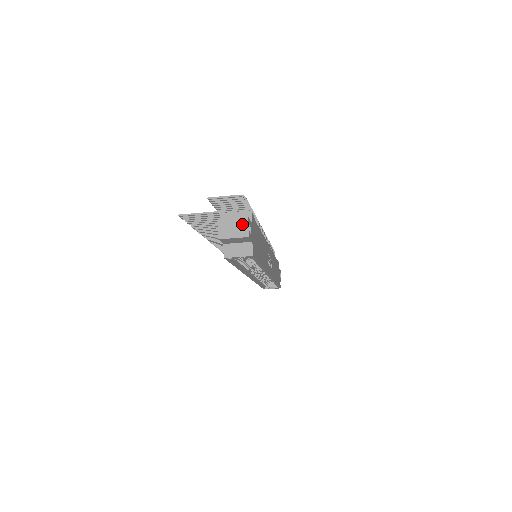
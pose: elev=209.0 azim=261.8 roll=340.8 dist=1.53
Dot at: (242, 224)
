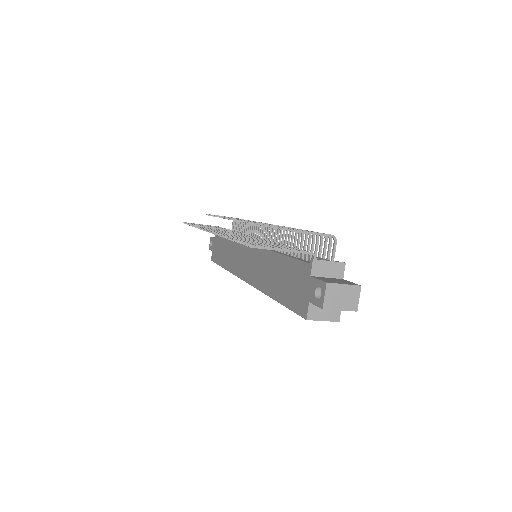
Dot at: (353, 294)
